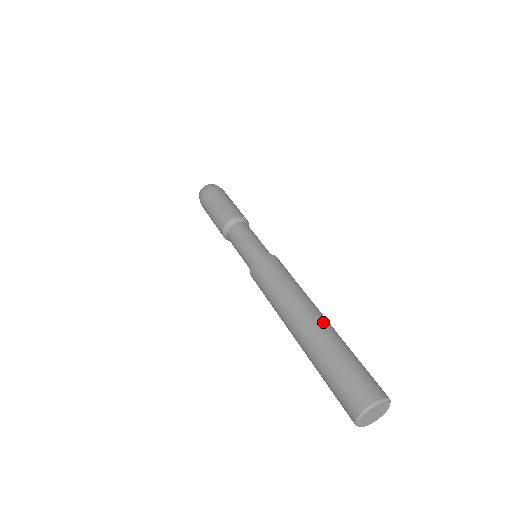
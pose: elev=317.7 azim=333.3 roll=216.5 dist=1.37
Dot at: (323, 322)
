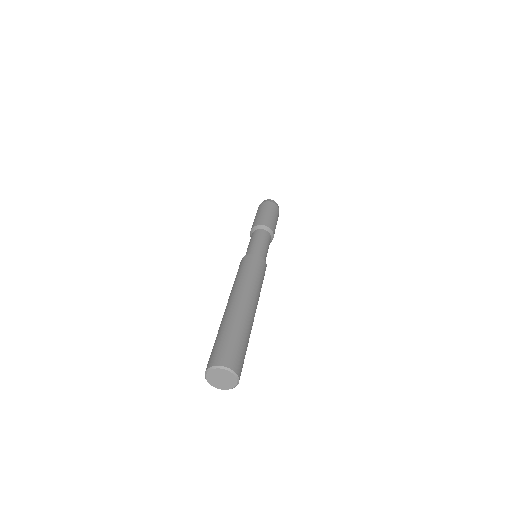
Dot at: (247, 310)
